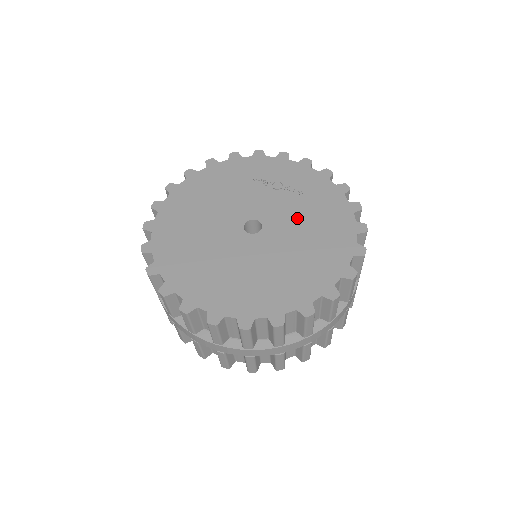
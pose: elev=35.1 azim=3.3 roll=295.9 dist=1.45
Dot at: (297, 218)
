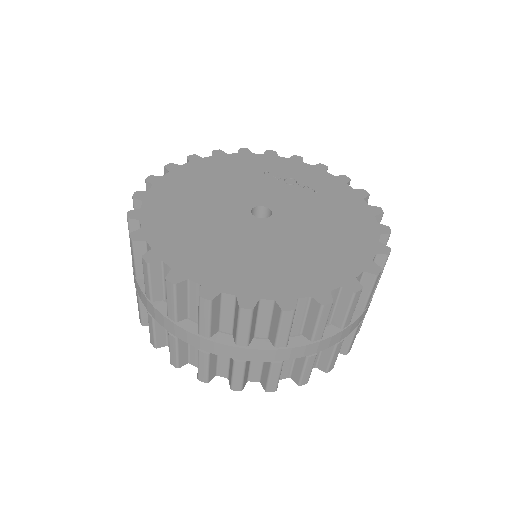
Dot at: (312, 211)
